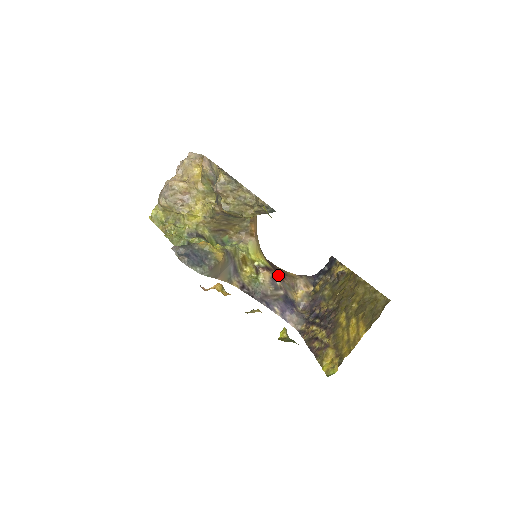
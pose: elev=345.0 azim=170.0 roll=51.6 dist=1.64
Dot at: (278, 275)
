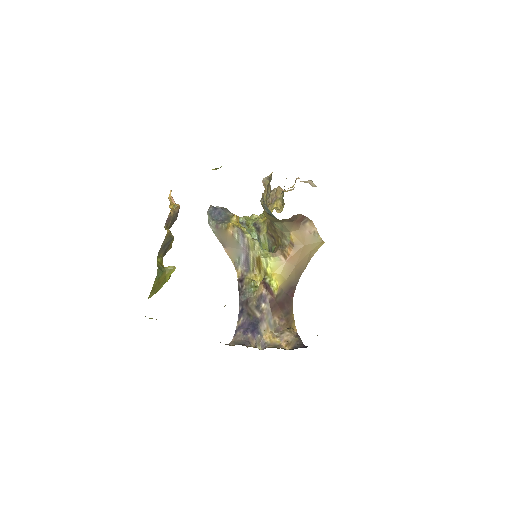
Dot at: (274, 305)
